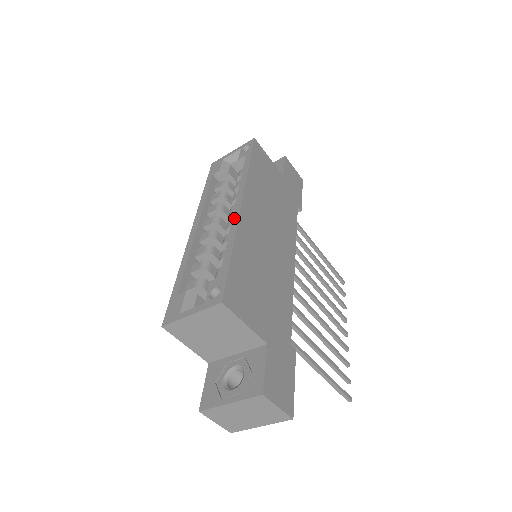
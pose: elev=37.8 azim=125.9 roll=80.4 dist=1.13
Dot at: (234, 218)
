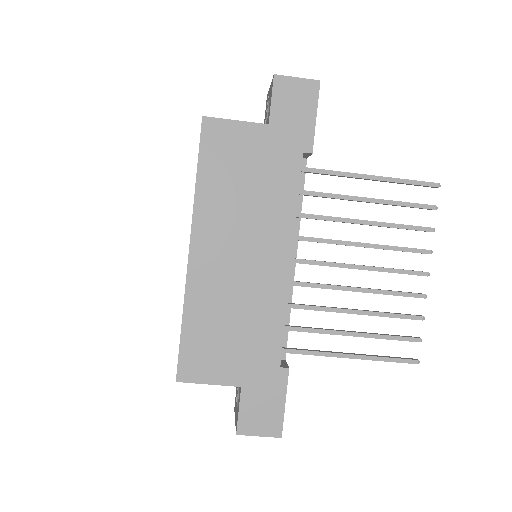
Dot at: (187, 271)
